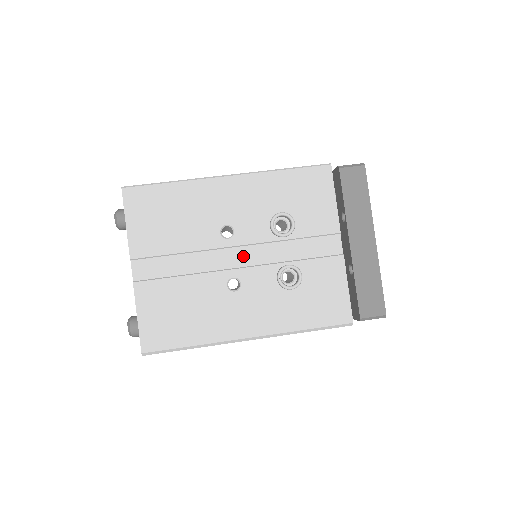
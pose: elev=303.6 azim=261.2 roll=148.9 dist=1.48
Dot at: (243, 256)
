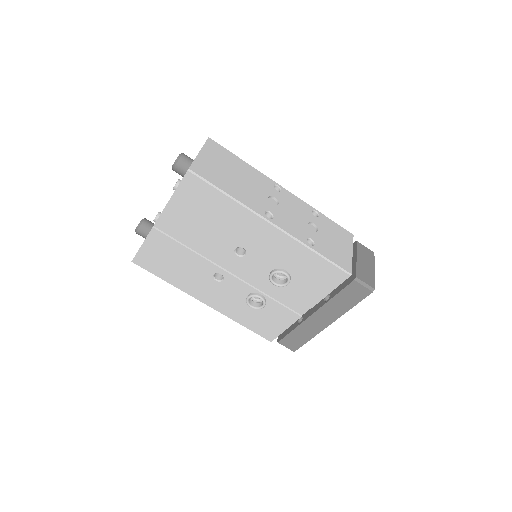
Dot at: (238, 269)
